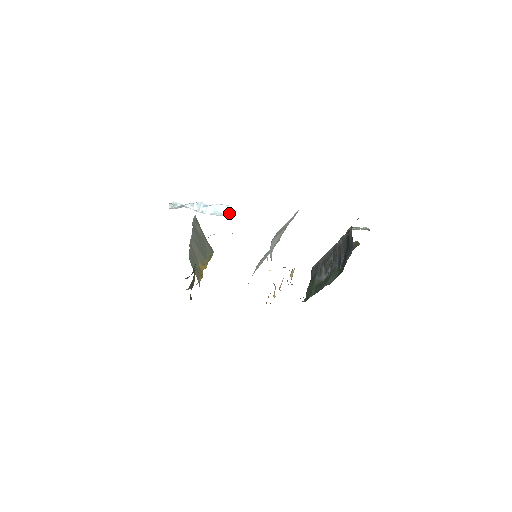
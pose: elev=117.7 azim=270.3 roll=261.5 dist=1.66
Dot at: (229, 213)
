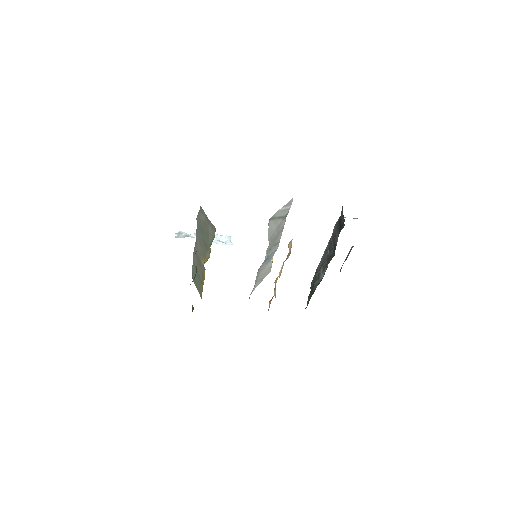
Dot at: (231, 242)
